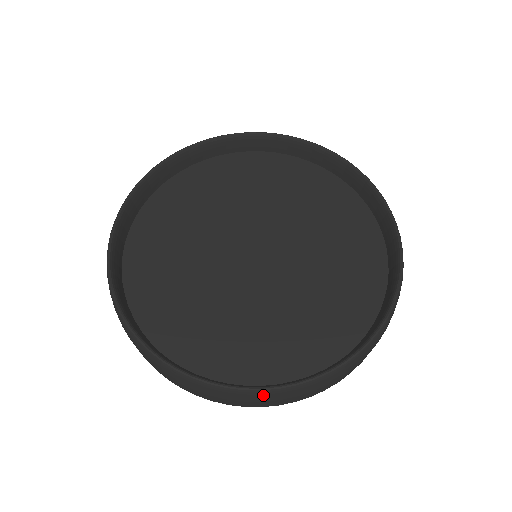
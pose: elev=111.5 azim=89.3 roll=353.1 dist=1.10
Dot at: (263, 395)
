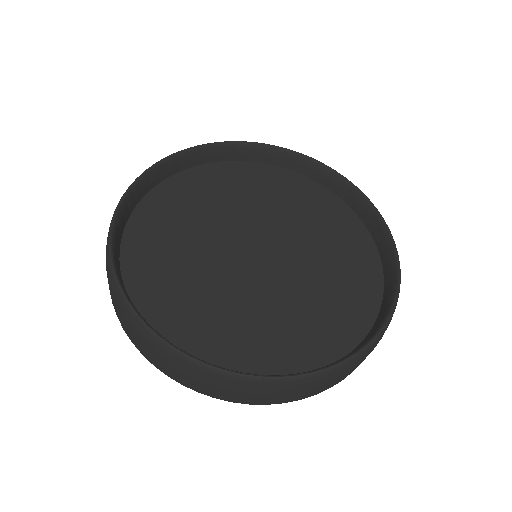
Dot at: (357, 360)
